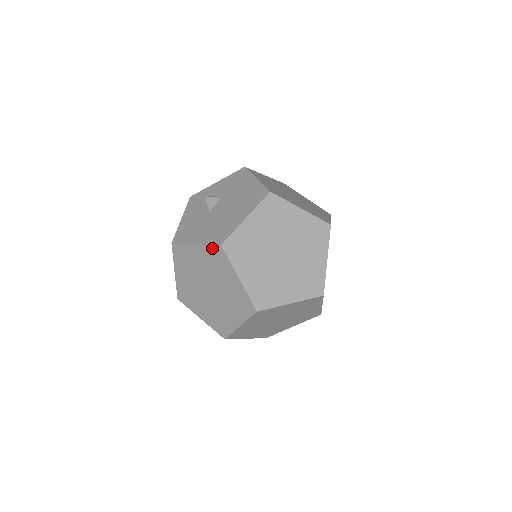
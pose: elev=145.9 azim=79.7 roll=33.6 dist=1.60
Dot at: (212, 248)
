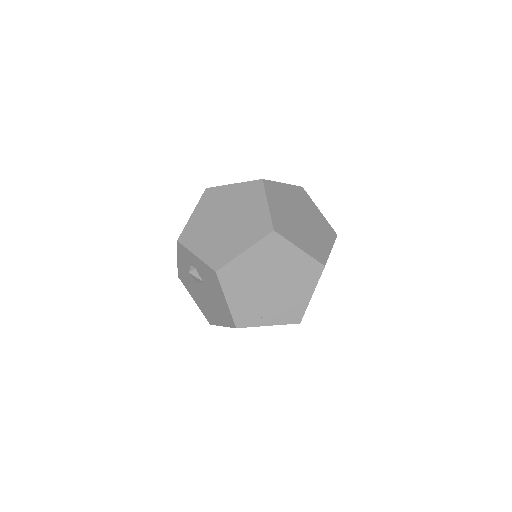
Dot at: occluded
